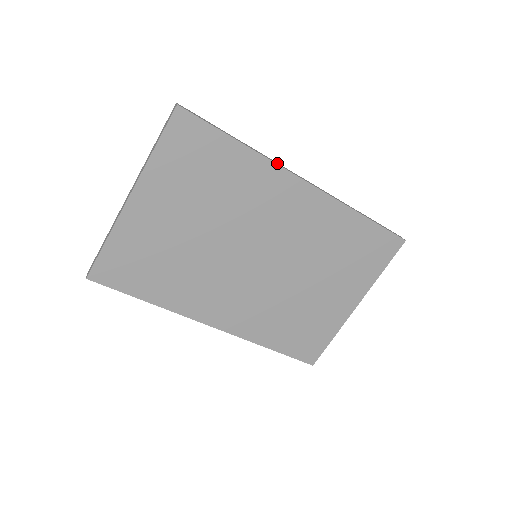
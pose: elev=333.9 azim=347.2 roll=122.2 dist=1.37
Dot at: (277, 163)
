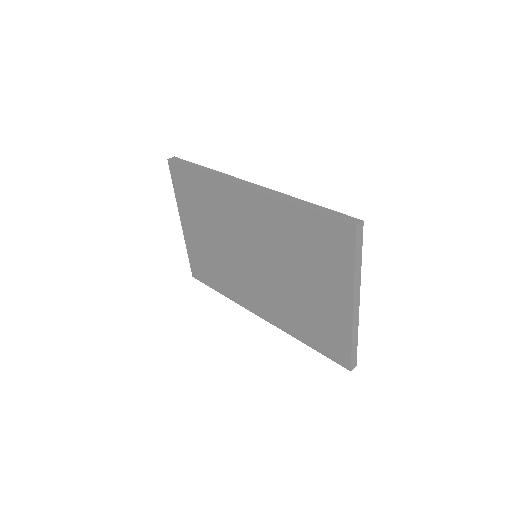
Dot at: (227, 177)
